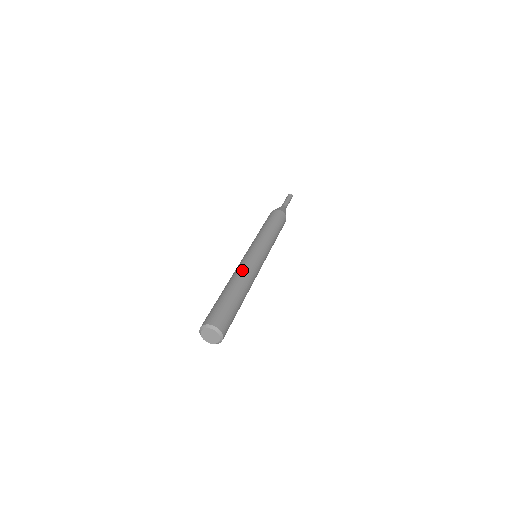
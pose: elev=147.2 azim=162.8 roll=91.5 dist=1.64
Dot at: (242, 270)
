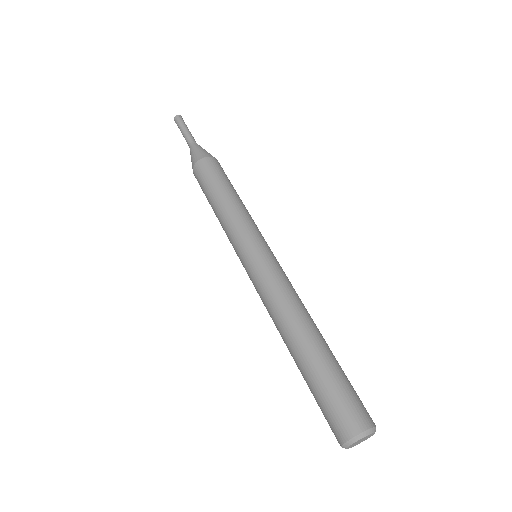
Dot at: (296, 299)
